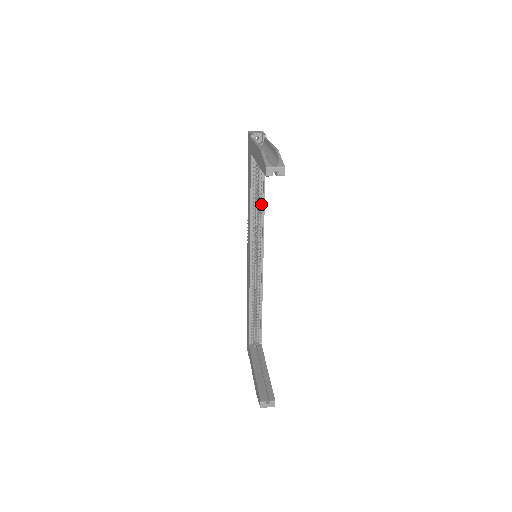
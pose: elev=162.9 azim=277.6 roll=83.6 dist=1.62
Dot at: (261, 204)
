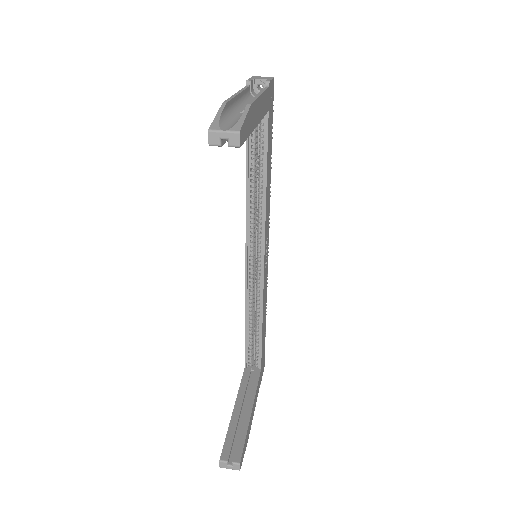
Dot at: (262, 185)
